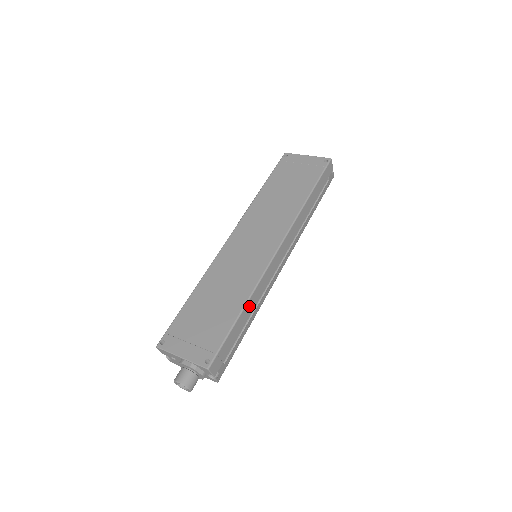
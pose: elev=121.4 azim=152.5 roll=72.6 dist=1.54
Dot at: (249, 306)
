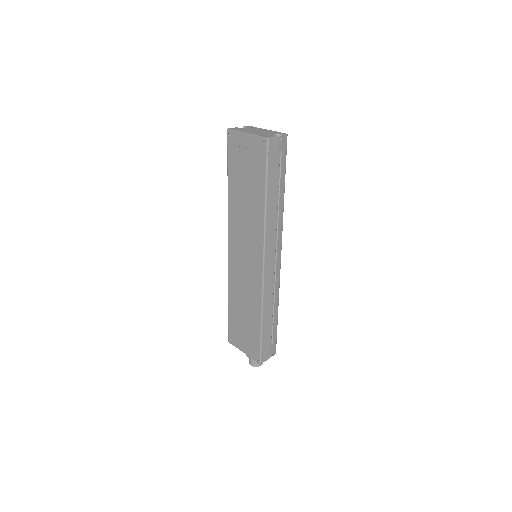
Dot at: (266, 314)
